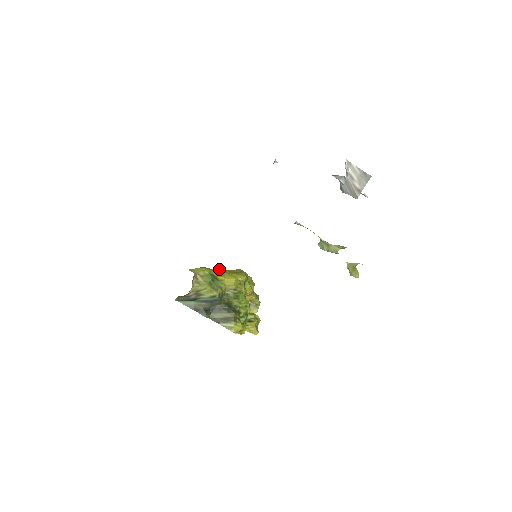
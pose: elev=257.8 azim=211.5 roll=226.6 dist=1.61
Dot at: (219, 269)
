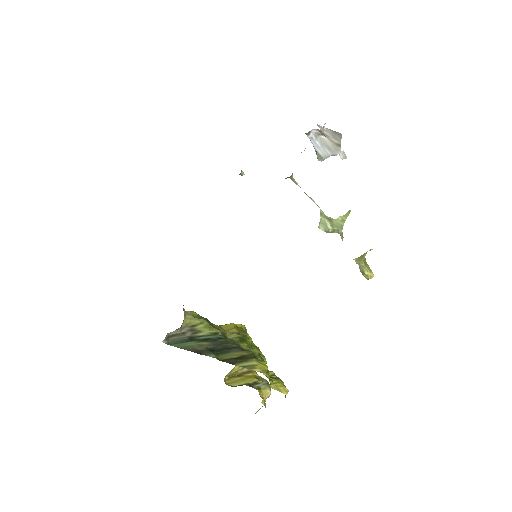
Dot at: occluded
